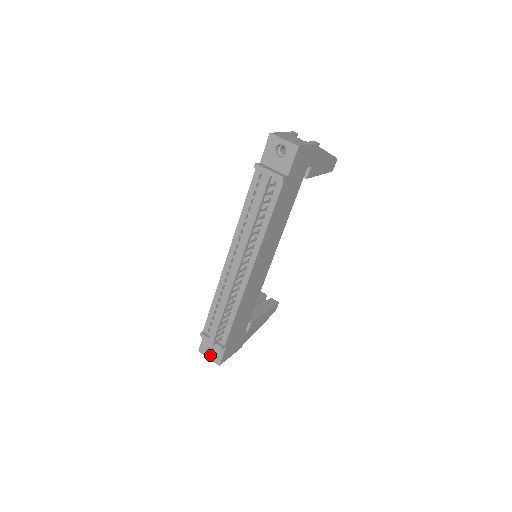
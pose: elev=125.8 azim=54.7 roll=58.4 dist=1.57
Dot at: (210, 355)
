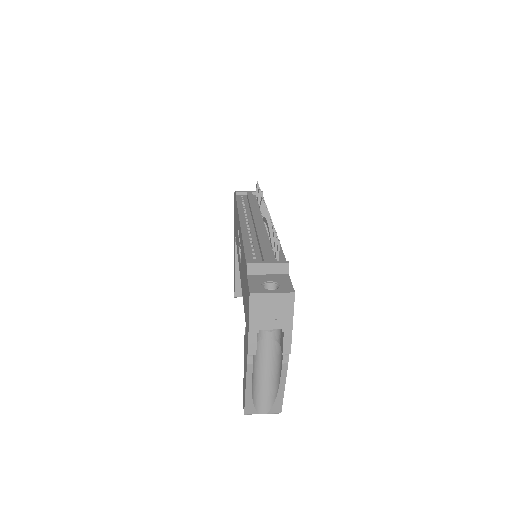
Dot at: (271, 290)
